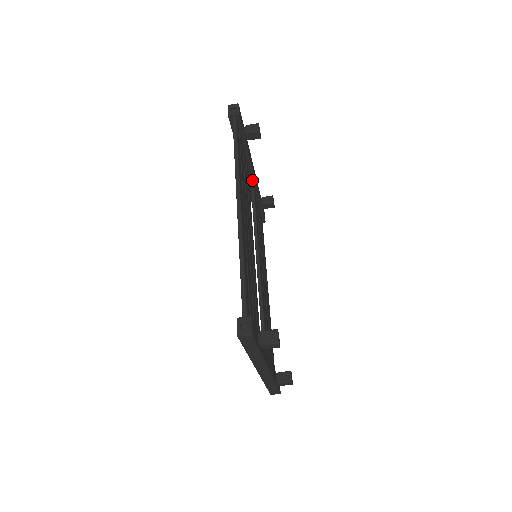
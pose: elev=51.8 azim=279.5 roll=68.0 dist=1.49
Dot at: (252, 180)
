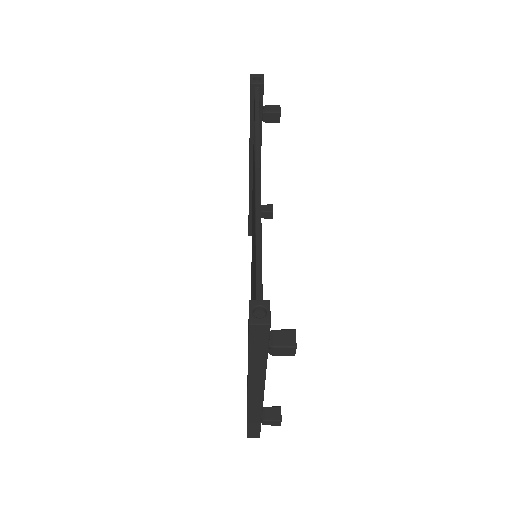
Dot at: occluded
